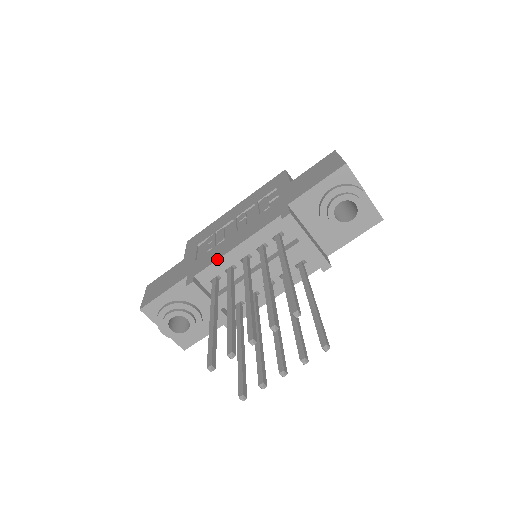
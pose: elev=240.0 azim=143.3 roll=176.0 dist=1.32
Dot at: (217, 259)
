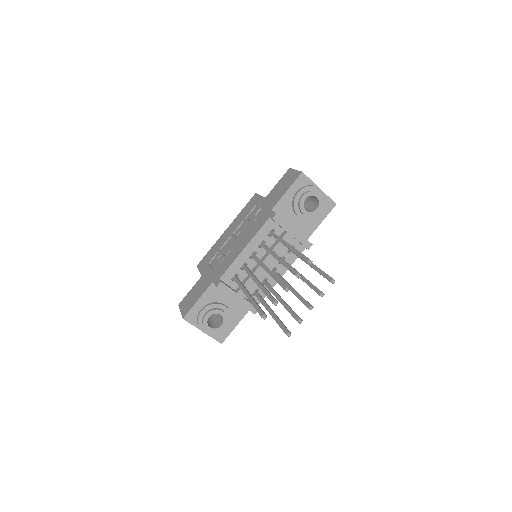
Dot at: (233, 261)
